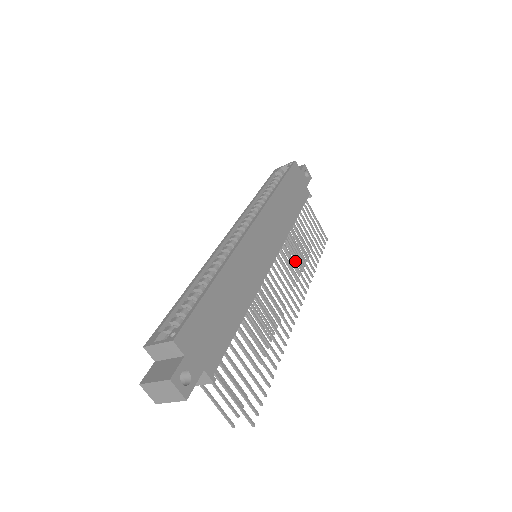
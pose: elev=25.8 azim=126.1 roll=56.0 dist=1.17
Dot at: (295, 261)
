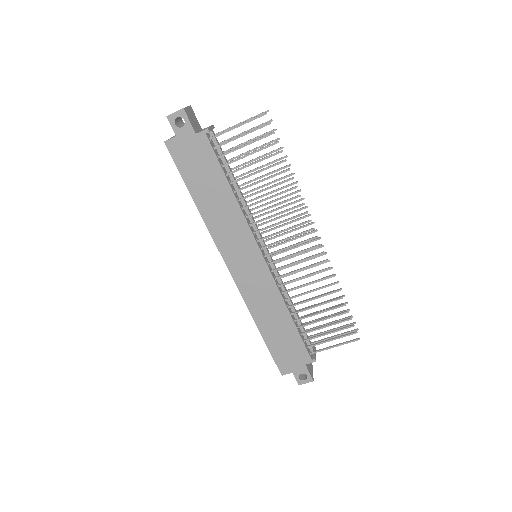
Dot at: (277, 171)
